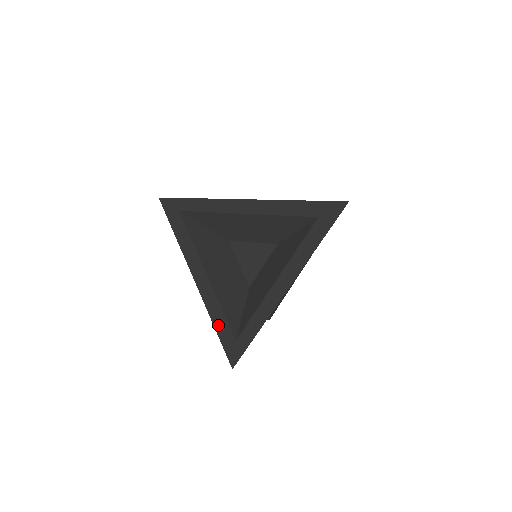
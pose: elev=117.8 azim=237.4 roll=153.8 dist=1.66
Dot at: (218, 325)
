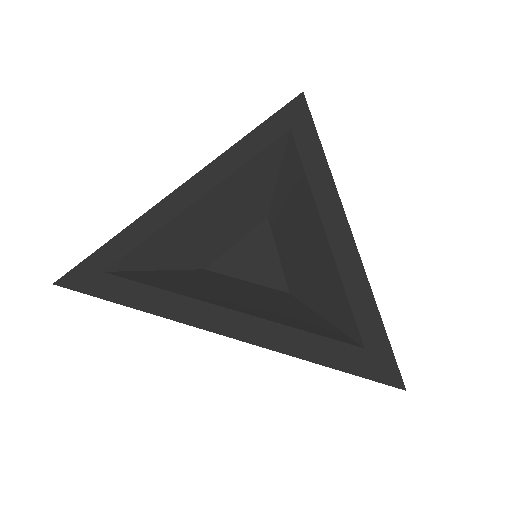
Dot at: (319, 355)
